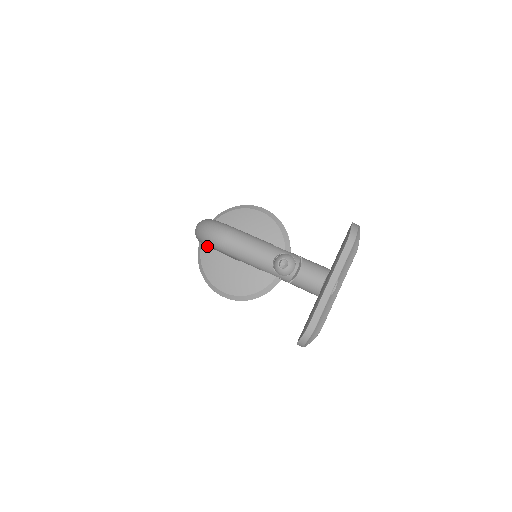
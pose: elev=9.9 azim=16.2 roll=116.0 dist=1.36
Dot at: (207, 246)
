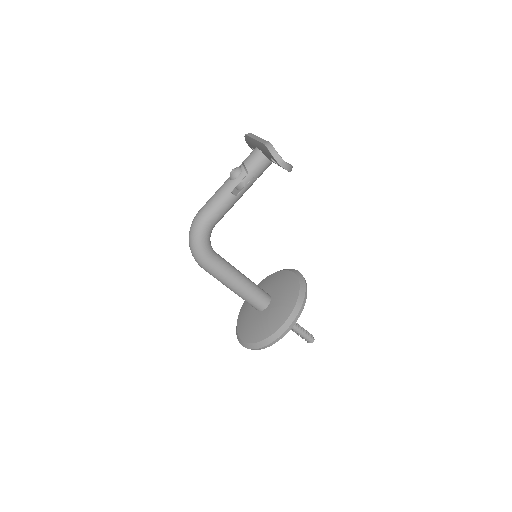
Dot at: (245, 333)
